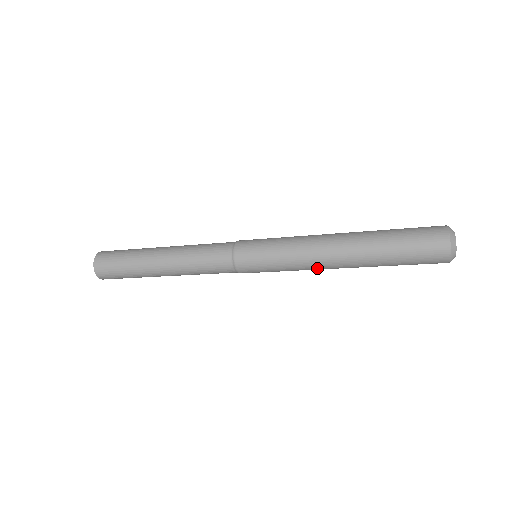
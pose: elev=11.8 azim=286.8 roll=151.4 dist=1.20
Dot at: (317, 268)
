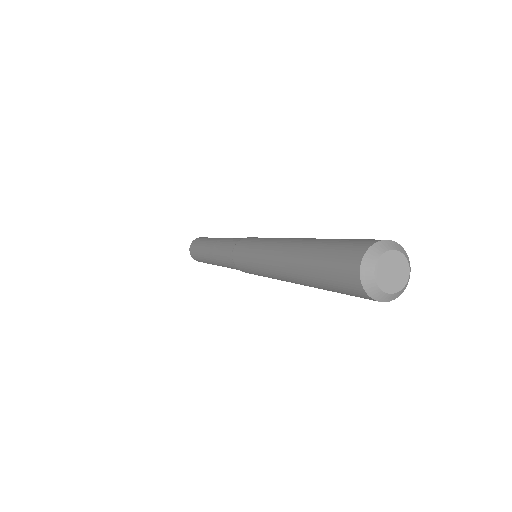
Dot at: (282, 280)
